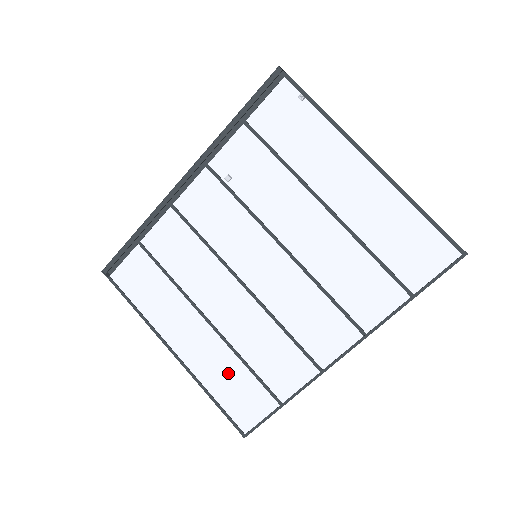
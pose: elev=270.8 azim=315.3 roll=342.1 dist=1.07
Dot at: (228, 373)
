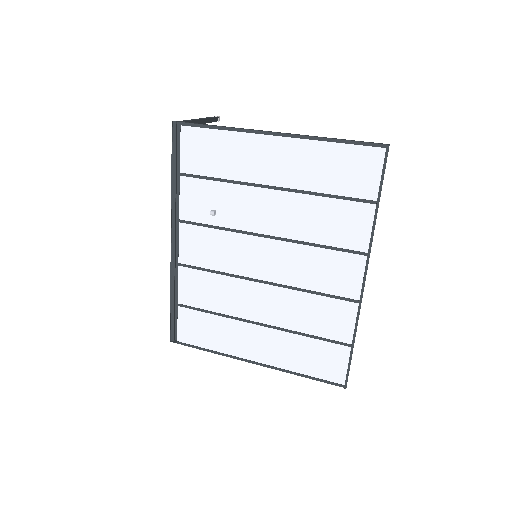
Dot at: (300, 350)
